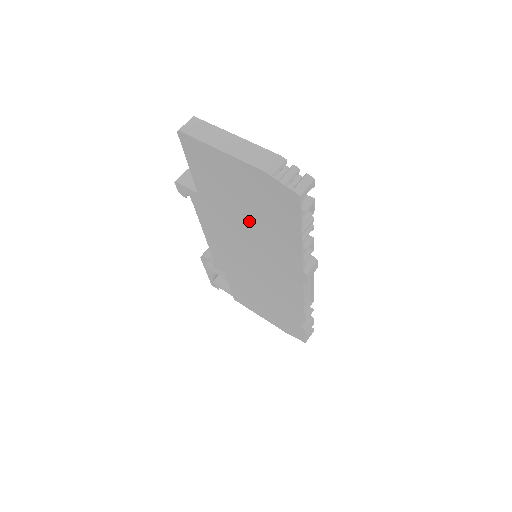
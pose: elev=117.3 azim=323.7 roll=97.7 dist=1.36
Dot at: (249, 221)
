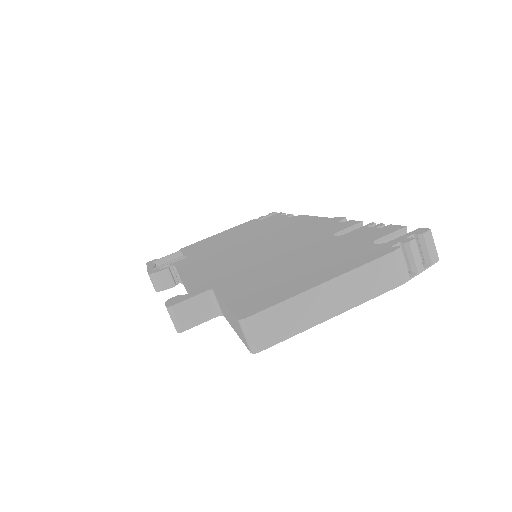
Dot at: occluded
